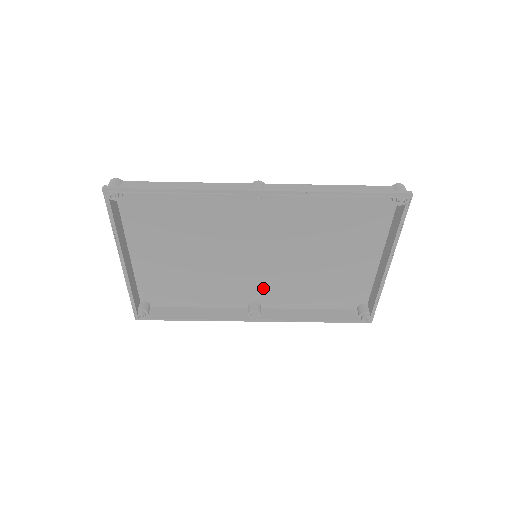
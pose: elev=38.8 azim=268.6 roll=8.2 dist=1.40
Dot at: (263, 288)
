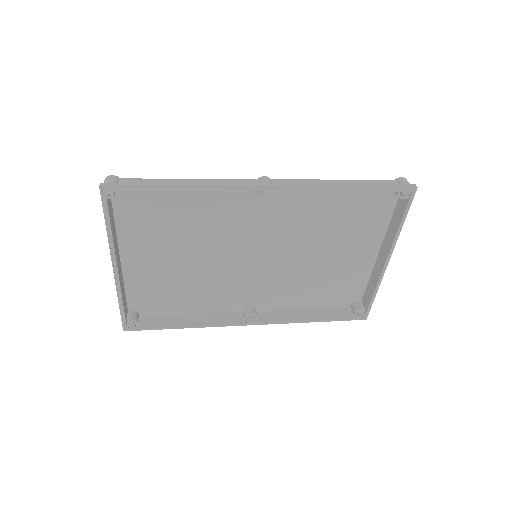
Dot at: (260, 290)
